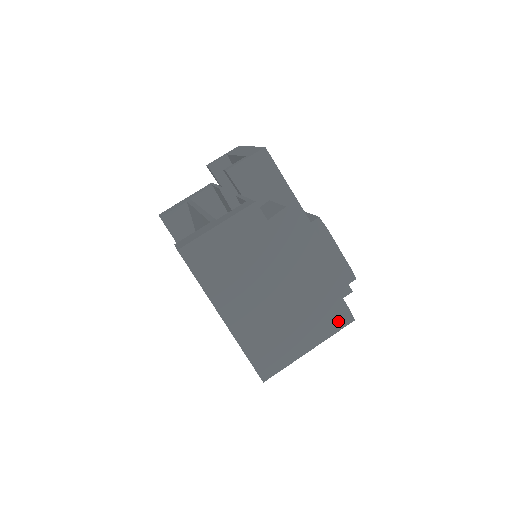
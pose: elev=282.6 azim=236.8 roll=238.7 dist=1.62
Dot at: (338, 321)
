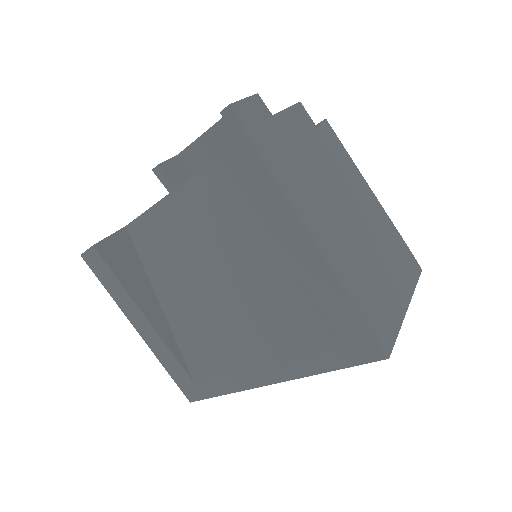
Dot at: (412, 269)
